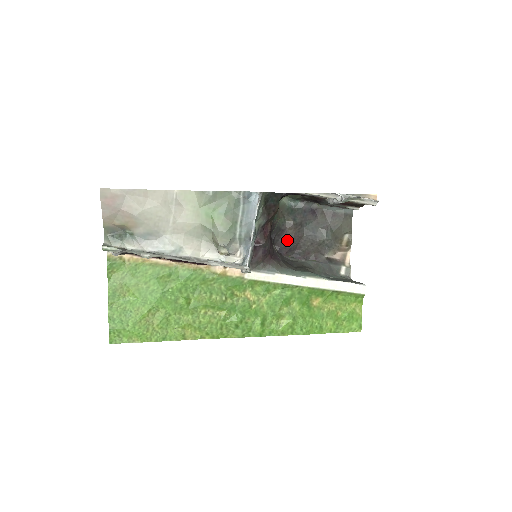
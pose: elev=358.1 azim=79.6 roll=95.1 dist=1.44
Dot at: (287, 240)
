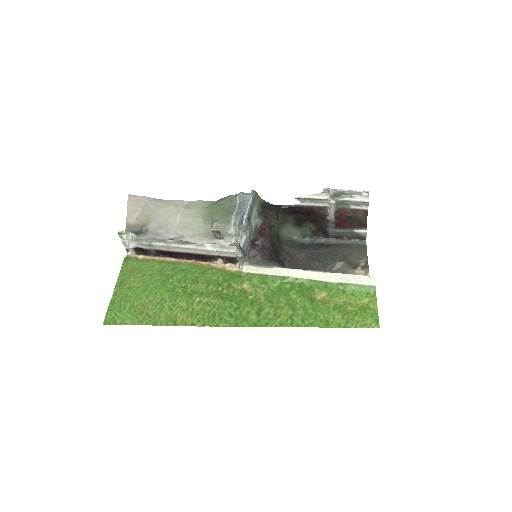
Dot at: (298, 266)
